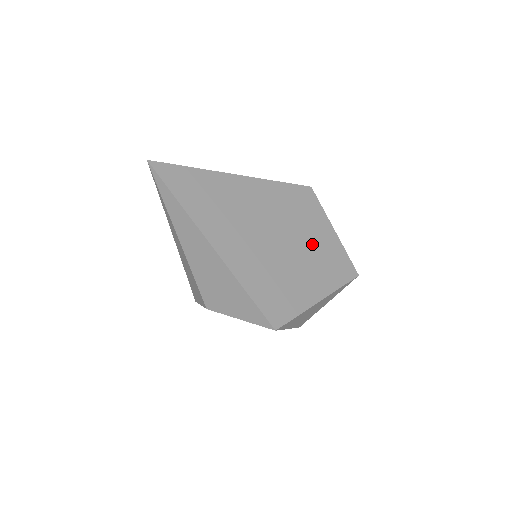
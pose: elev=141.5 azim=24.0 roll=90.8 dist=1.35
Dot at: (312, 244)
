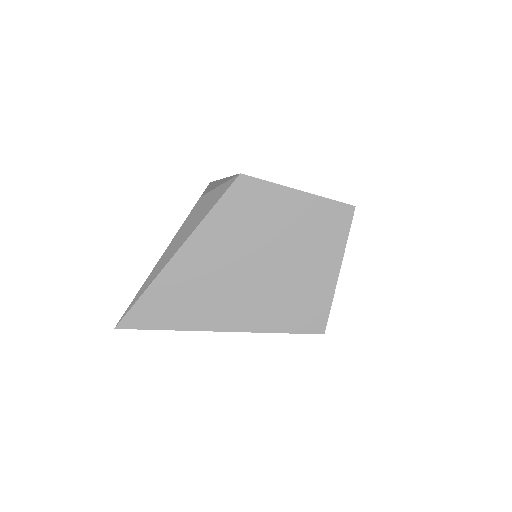
Dot at: (291, 231)
